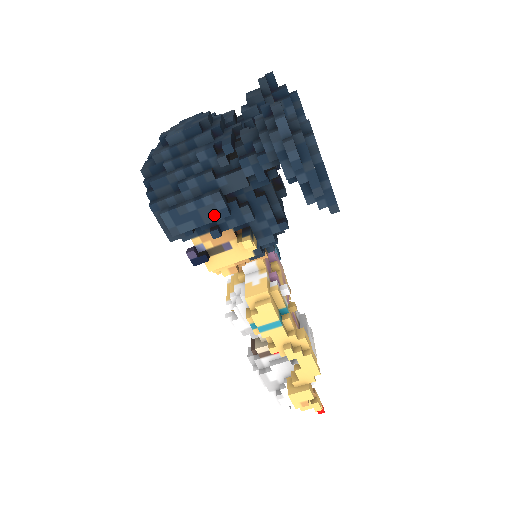
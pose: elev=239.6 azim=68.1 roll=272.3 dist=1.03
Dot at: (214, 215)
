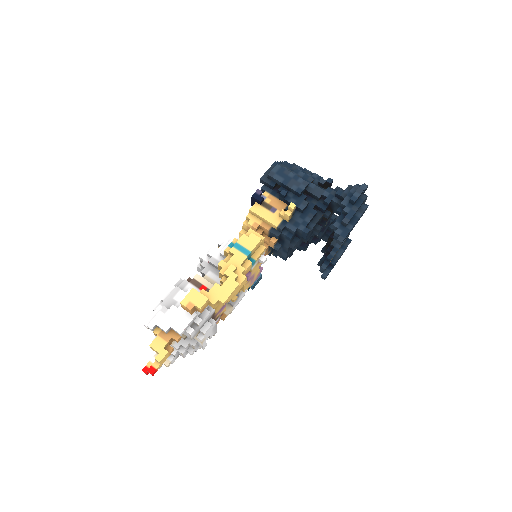
Dot at: (295, 187)
